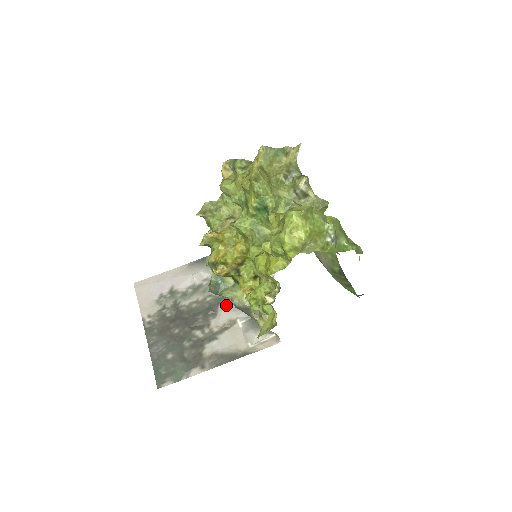
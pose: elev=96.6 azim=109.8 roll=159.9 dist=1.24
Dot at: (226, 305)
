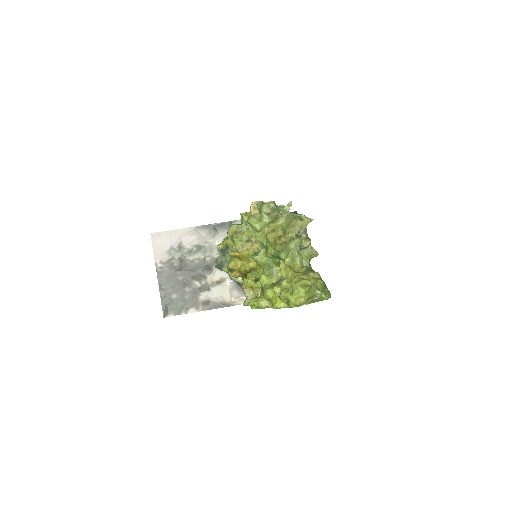
Dot at: occluded
